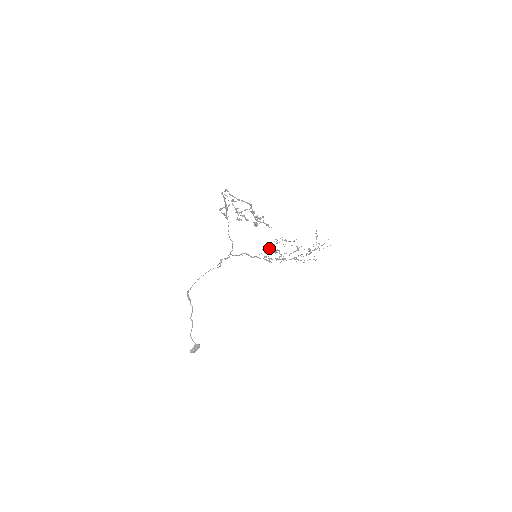
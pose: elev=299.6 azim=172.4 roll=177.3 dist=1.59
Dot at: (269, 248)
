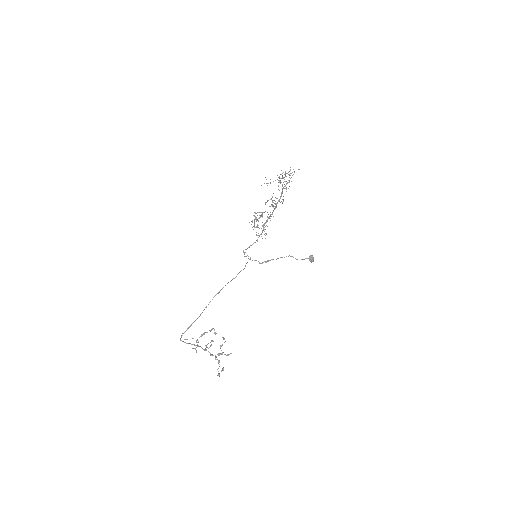
Dot at: occluded
